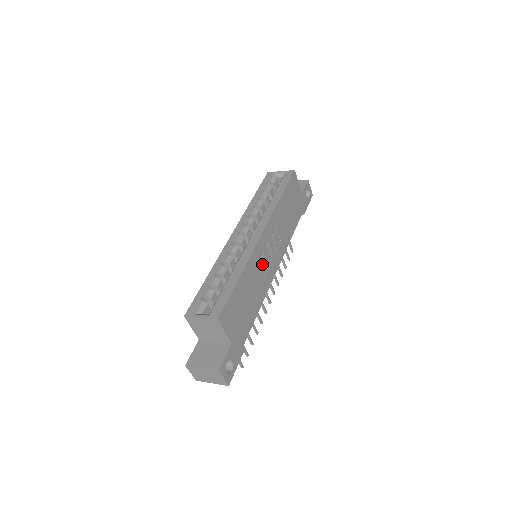
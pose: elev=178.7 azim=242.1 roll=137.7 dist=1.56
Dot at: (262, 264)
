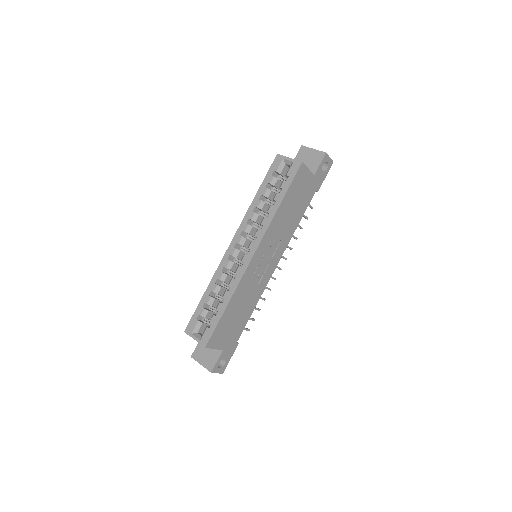
Dot at: (256, 276)
